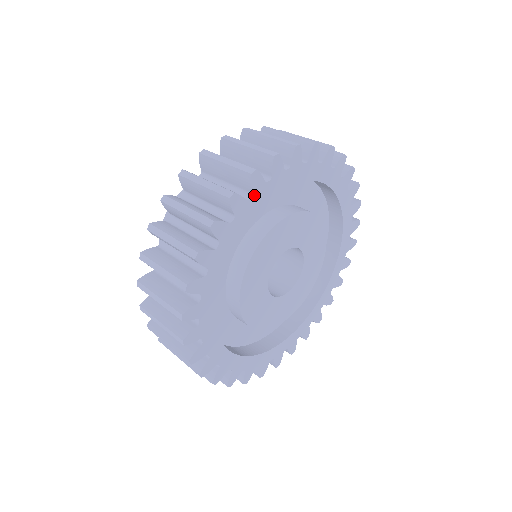
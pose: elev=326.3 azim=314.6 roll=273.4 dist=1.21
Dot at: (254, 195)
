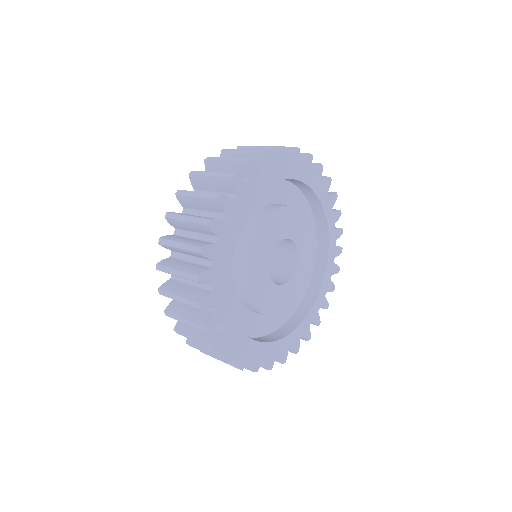
Dot at: (304, 168)
